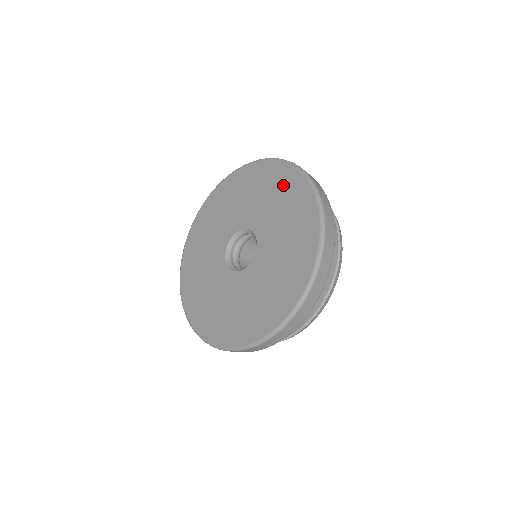
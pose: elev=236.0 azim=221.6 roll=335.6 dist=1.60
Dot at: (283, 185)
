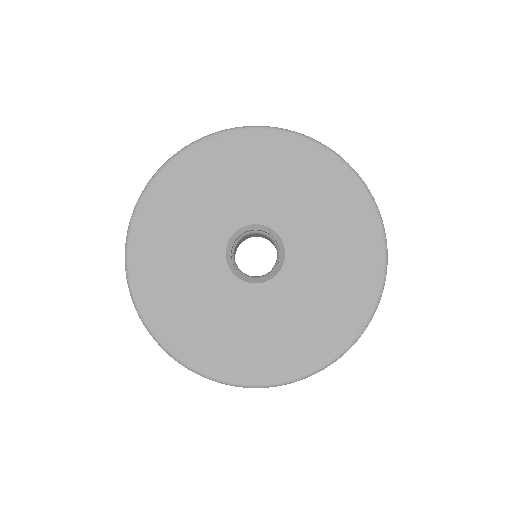
Dot at: (351, 219)
